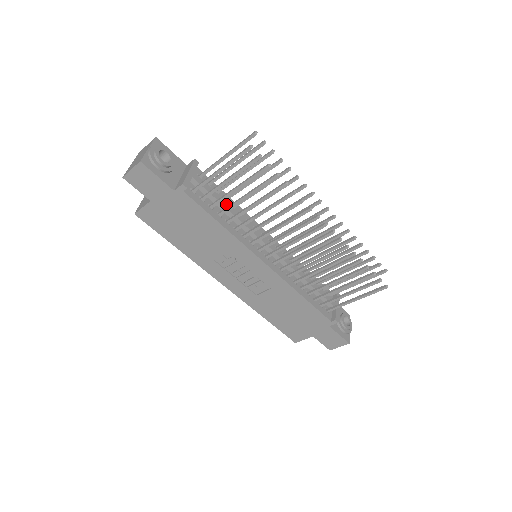
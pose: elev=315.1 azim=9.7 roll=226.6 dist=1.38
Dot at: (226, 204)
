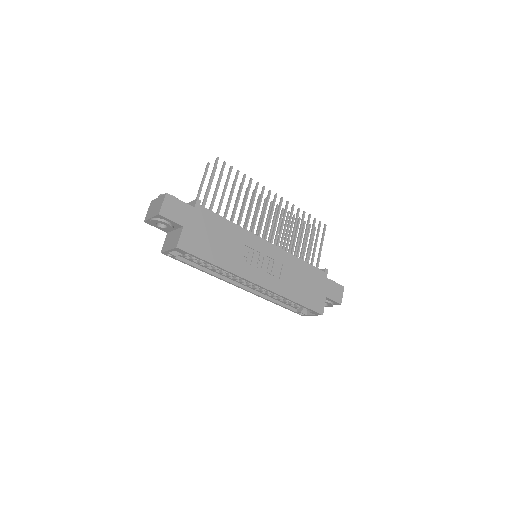
Dot at: occluded
